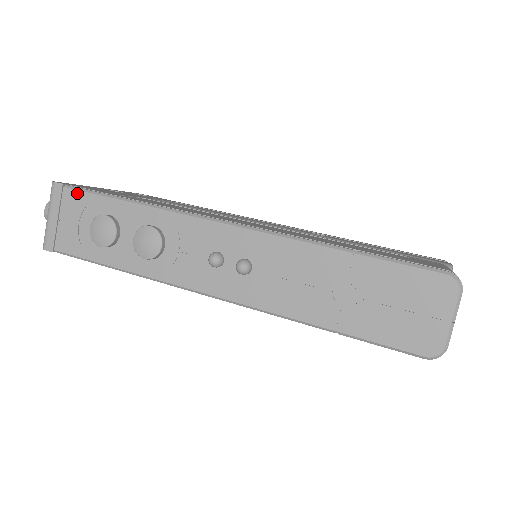
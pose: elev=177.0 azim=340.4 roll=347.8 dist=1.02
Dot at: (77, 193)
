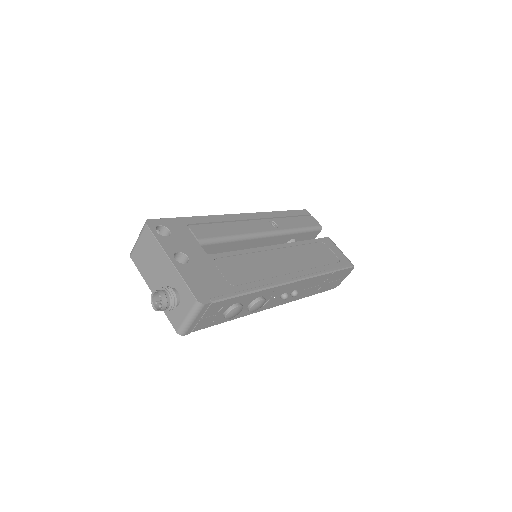
Dot at: (220, 303)
